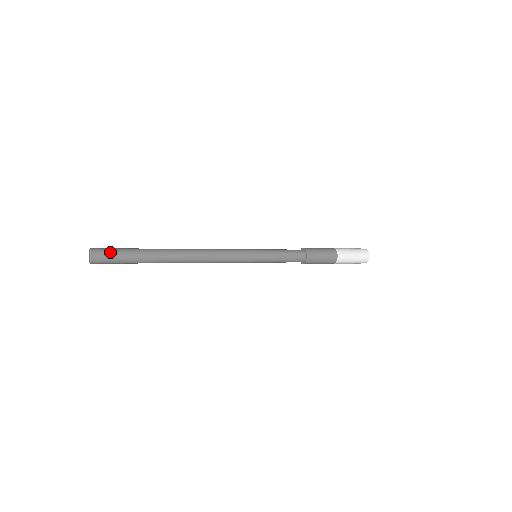
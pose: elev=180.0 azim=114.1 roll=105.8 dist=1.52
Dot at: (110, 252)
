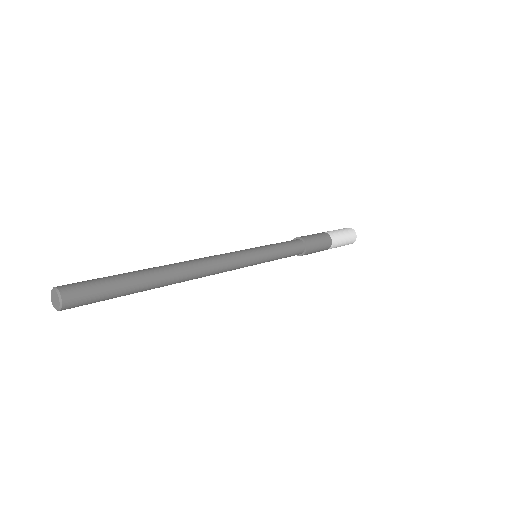
Dot at: (86, 284)
